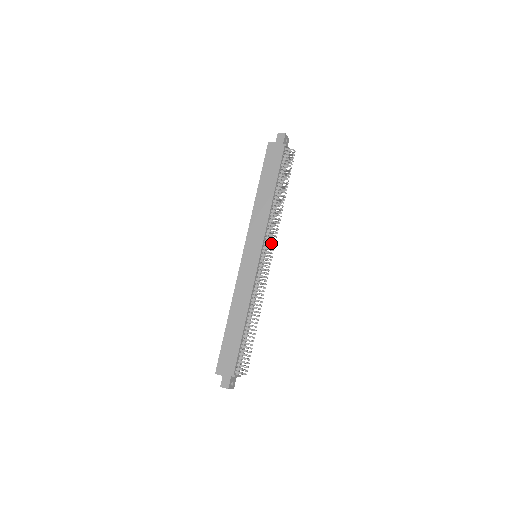
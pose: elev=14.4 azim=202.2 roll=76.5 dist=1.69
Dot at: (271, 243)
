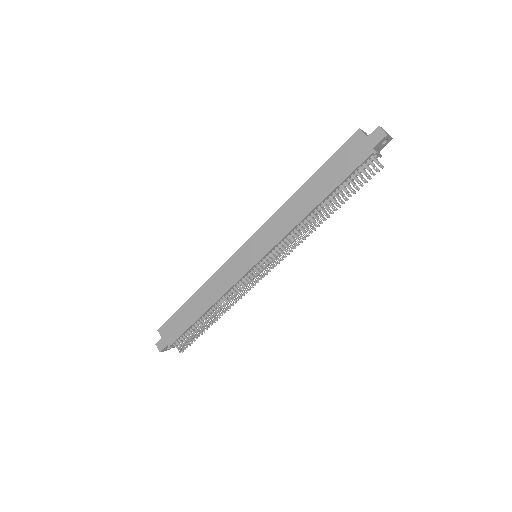
Dot at: (279, 256)
